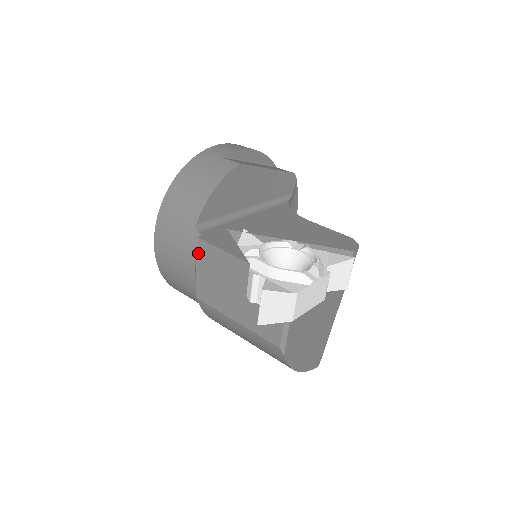
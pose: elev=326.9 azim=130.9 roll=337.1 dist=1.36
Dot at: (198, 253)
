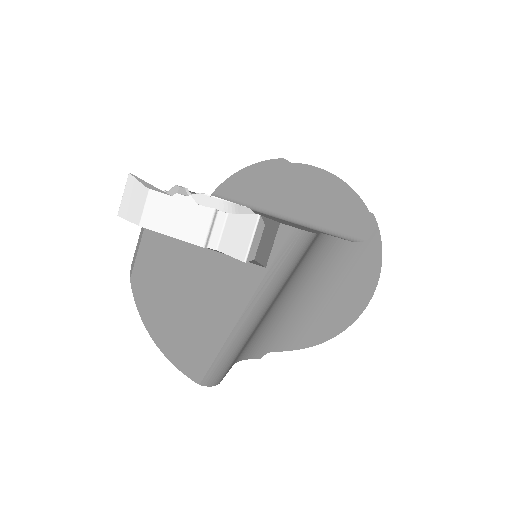
Dot at: occluded
